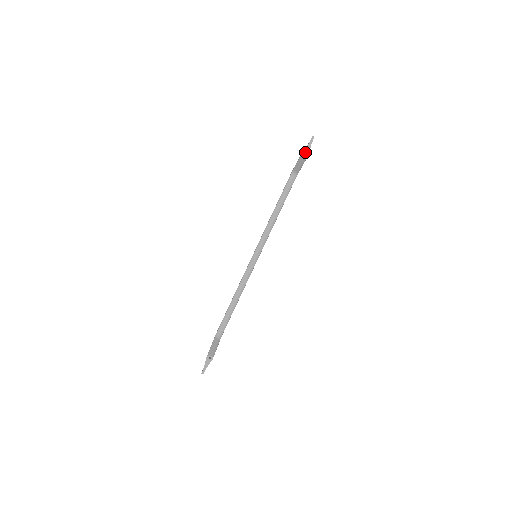
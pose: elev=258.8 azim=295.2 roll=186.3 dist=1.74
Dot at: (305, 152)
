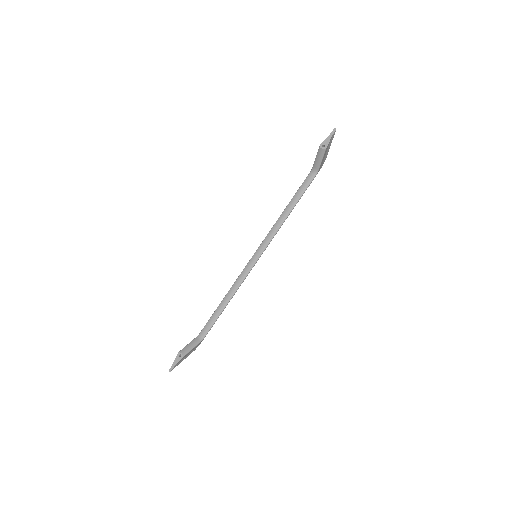
Dot at: (324, 145)
